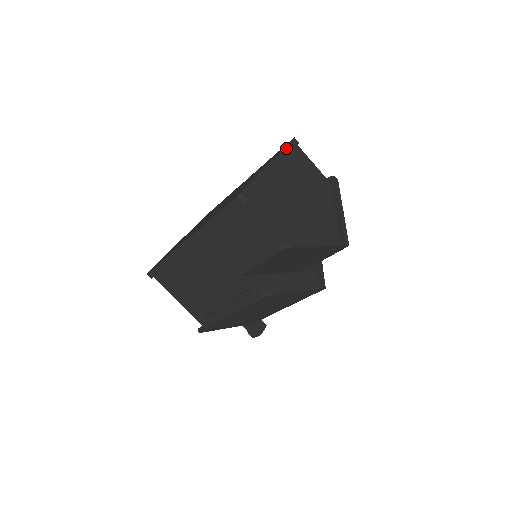
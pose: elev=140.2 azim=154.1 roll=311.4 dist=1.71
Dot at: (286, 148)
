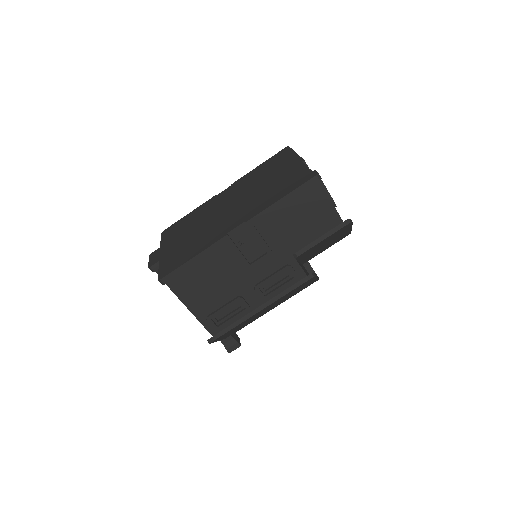
Dot at: (294, 151)
